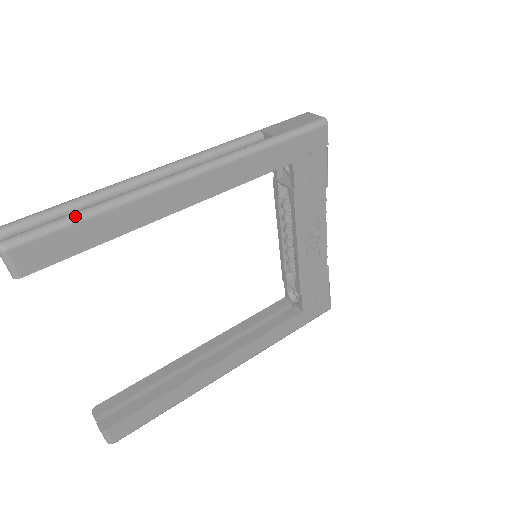
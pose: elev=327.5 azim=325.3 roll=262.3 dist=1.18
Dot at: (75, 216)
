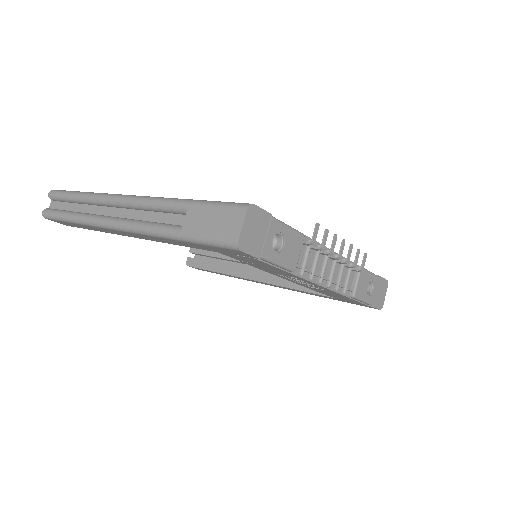
Dot at: (64, 218)
